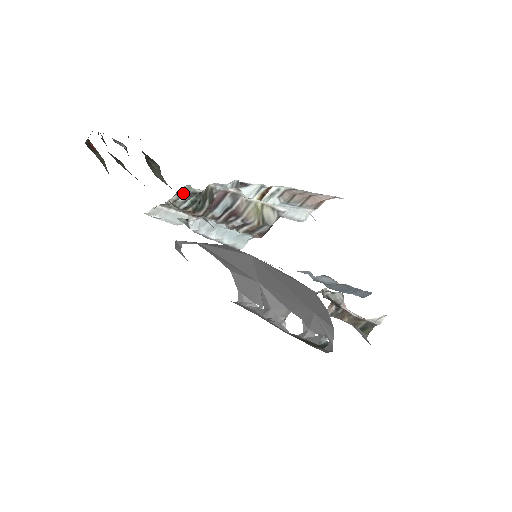
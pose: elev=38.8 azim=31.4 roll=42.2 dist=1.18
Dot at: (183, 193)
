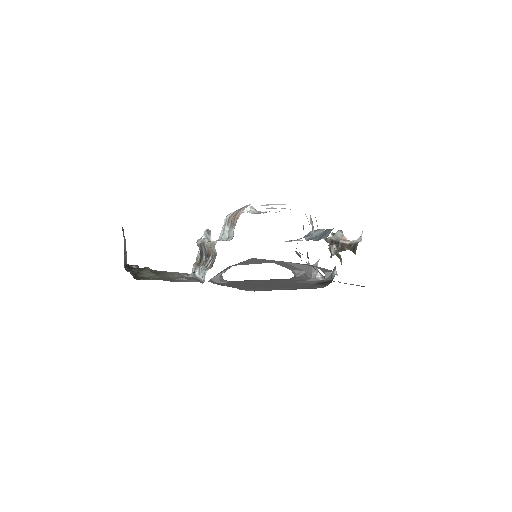
Dot at: occluded
